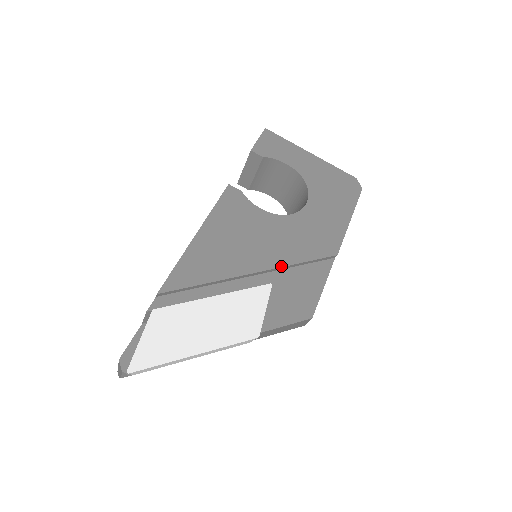
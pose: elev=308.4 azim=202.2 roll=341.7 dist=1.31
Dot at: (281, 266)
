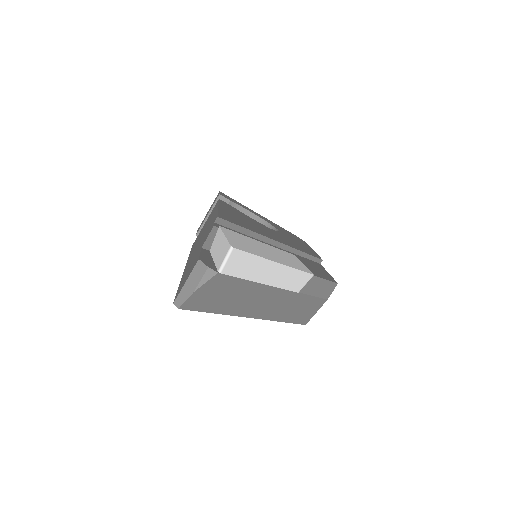
Dot at: (293, 247)
